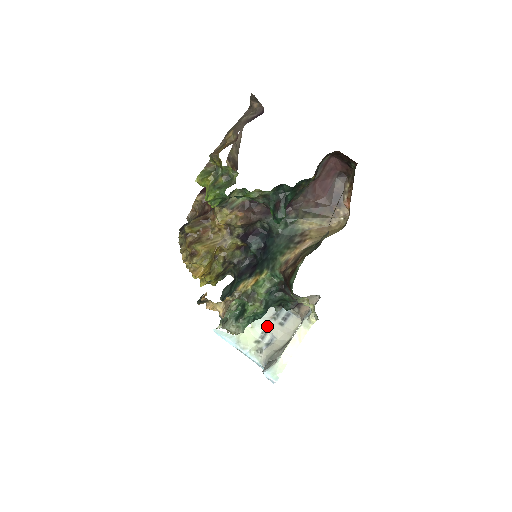
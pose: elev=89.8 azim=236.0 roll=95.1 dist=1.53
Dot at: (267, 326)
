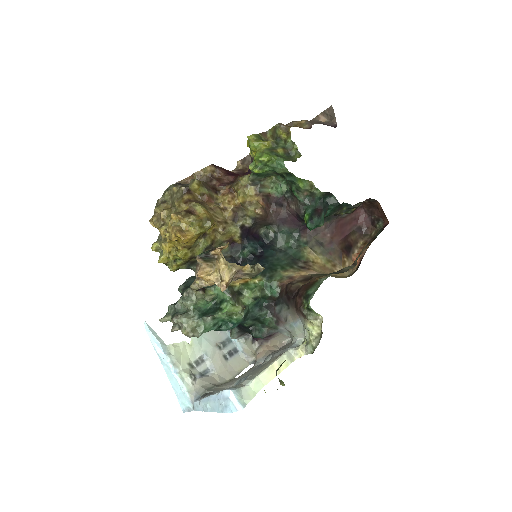
Dot at: (209, 352)
